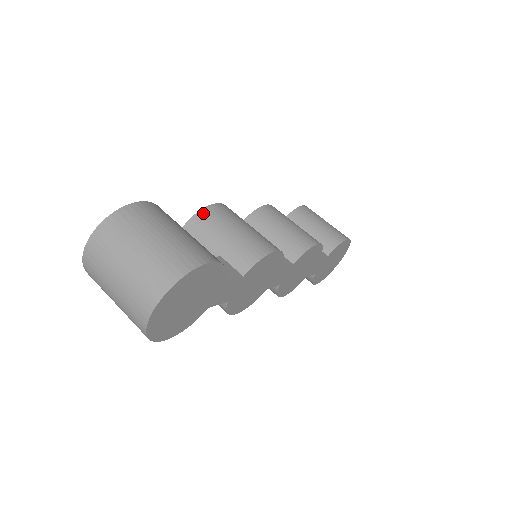
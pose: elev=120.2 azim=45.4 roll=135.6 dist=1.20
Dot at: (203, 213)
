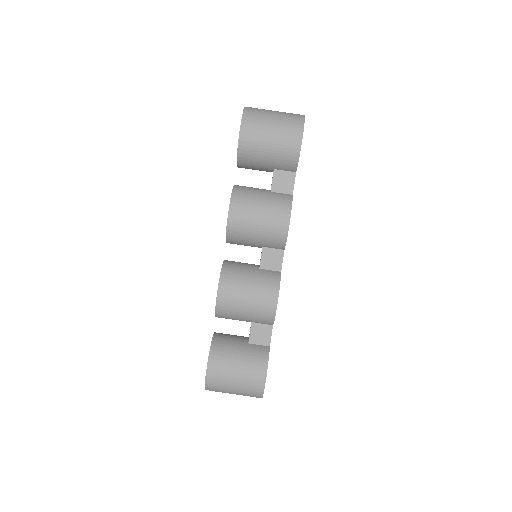
Dot at: (219, 311)
